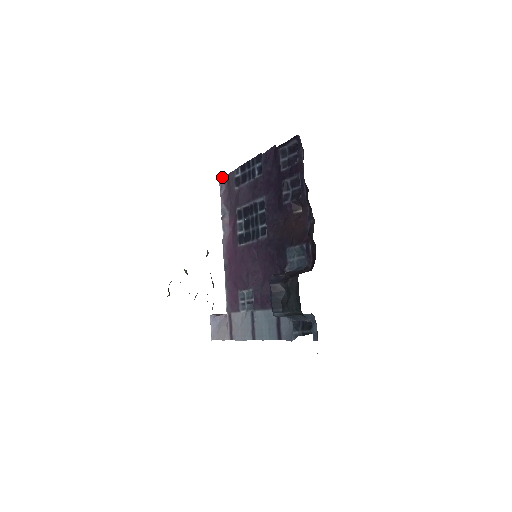
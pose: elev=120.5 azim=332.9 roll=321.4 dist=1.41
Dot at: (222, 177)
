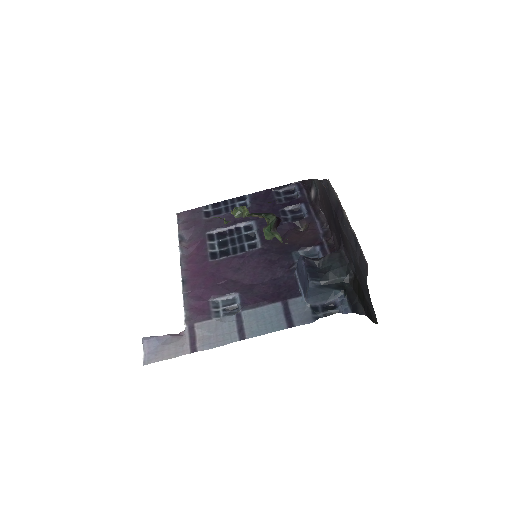
Dot at: (180, 212)
